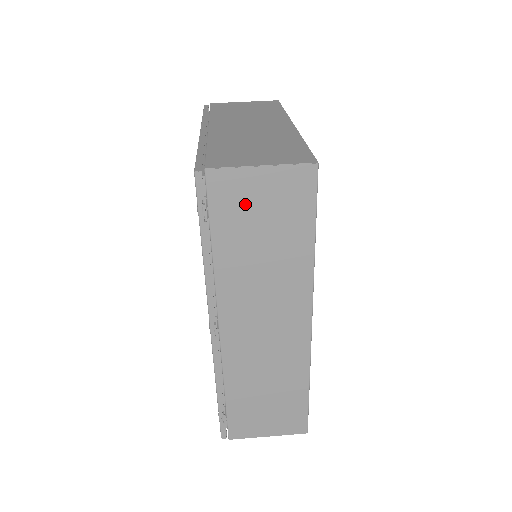
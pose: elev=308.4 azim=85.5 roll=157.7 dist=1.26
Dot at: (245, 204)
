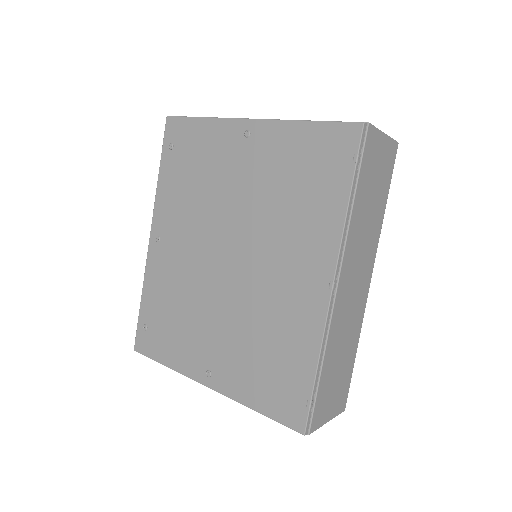
Dot at: (374, 162)
